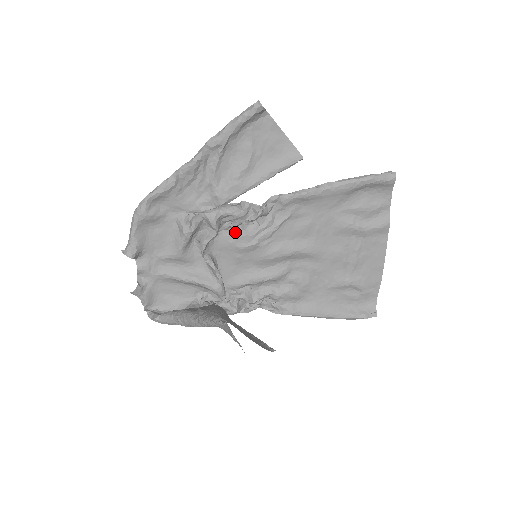
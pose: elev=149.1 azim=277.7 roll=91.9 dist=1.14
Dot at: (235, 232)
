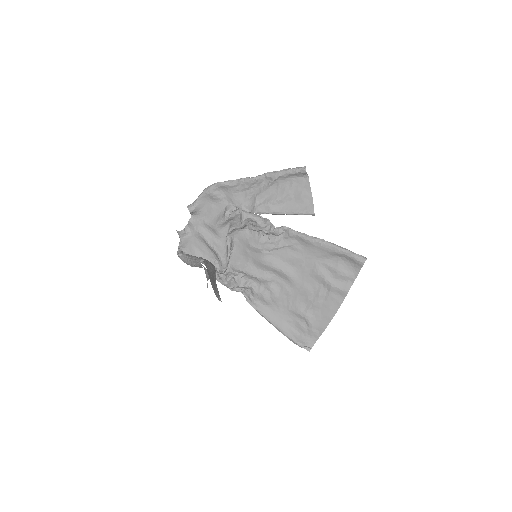
Dot at: (253, 234)
